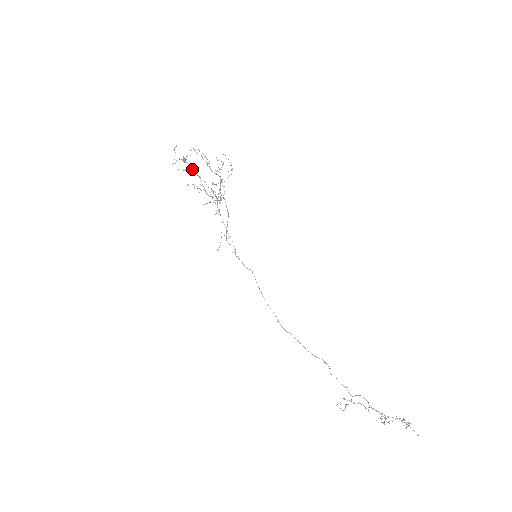
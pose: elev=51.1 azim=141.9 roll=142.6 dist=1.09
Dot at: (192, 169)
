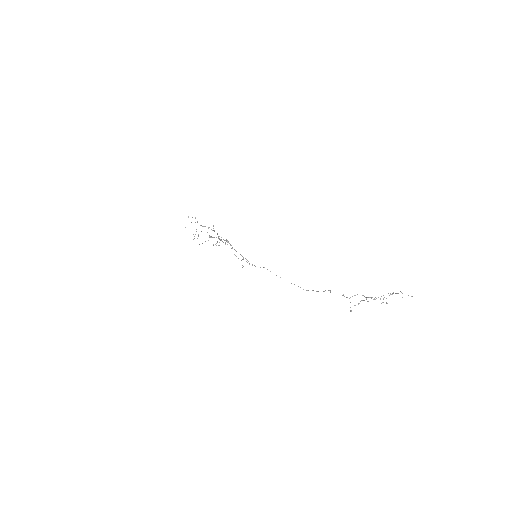
Dot at: occluded
